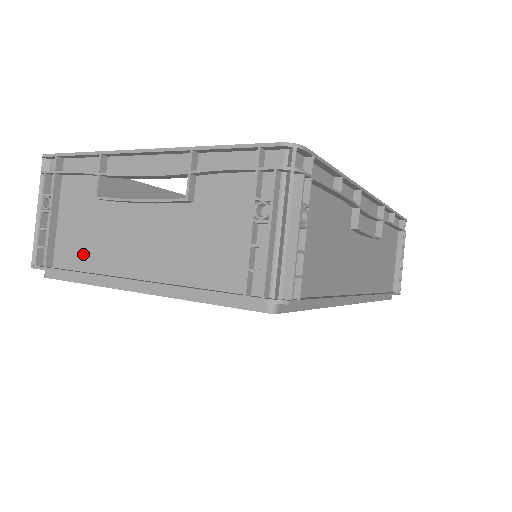
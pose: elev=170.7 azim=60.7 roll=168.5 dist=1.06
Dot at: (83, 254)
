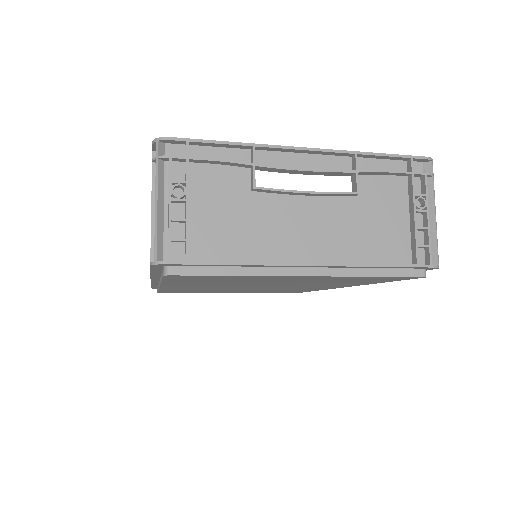
Dot at: (234, 245)
